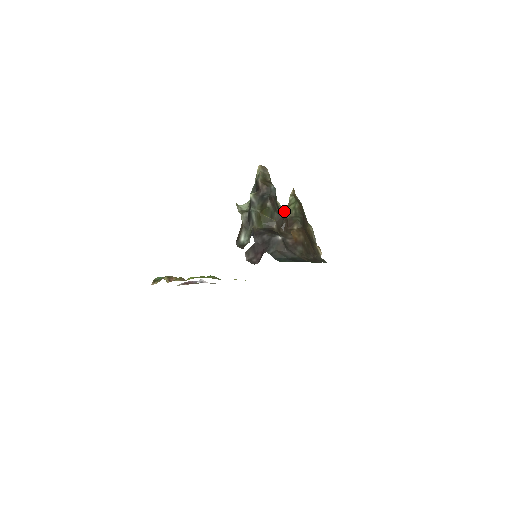
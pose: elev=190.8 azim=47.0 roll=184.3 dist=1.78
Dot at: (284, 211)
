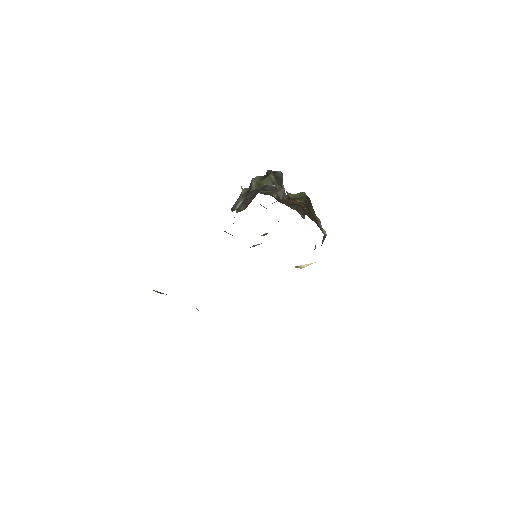
Dot at: (289, 194)
